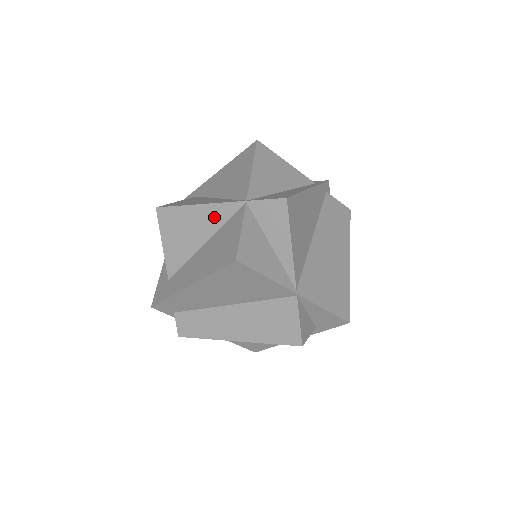
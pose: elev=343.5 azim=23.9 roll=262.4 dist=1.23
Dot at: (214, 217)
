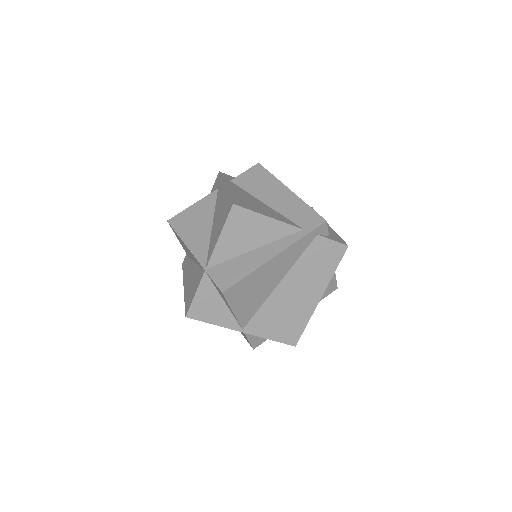
Dot at: (194, 258)
